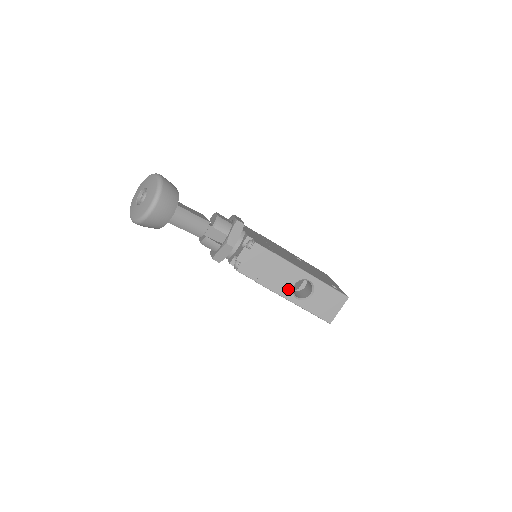
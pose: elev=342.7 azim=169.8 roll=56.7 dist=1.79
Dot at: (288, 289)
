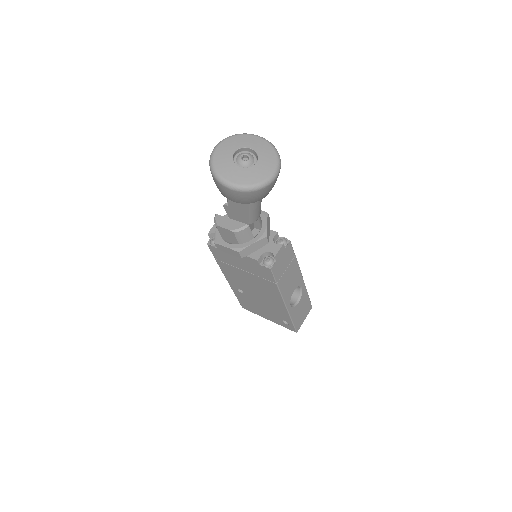
Dot at: (290, 294)
